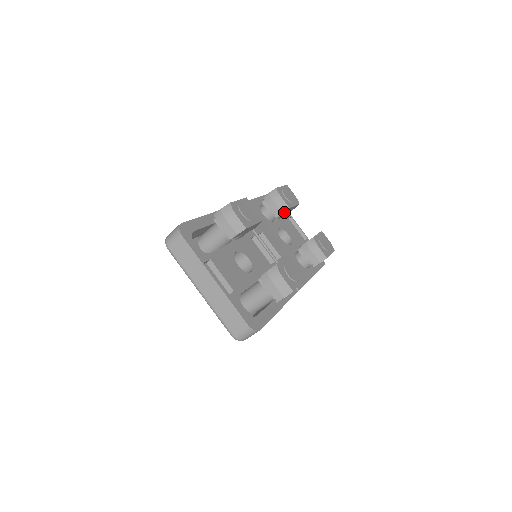
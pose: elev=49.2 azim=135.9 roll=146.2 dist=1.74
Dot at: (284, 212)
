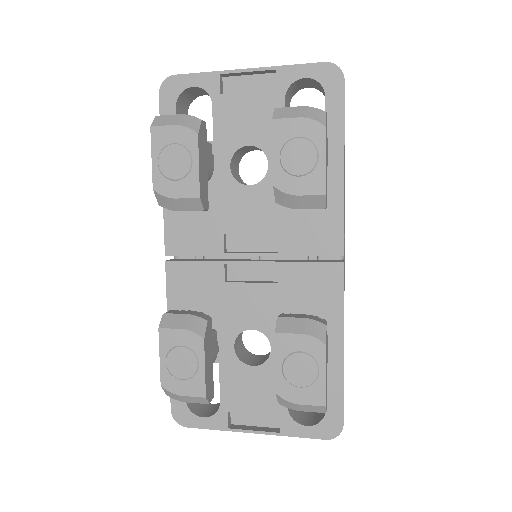
Dot at: (203, 199)
